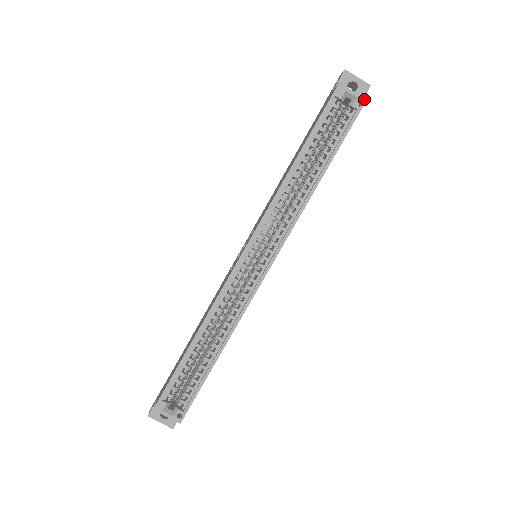
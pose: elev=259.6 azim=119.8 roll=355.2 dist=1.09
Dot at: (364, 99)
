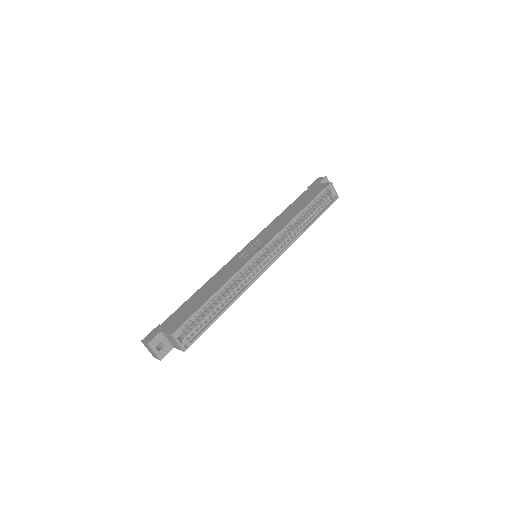
Dot at: (338, 196)
